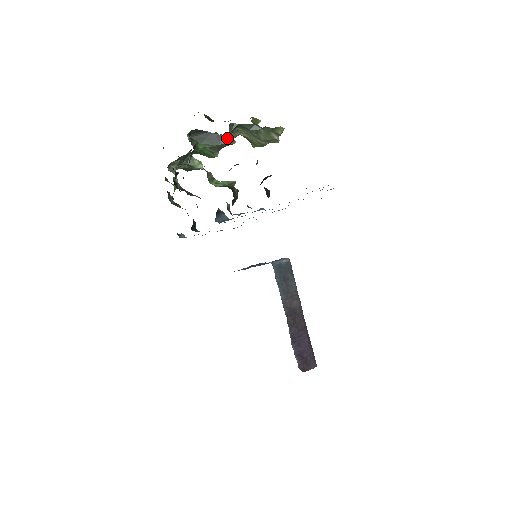
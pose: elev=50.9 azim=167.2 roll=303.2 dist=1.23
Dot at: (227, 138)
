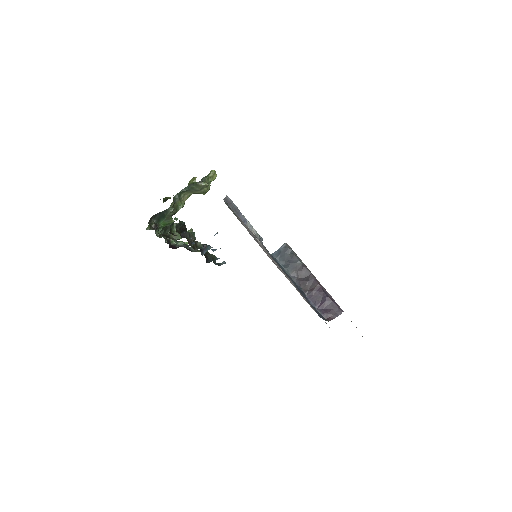
Dot at: (168, 210)
